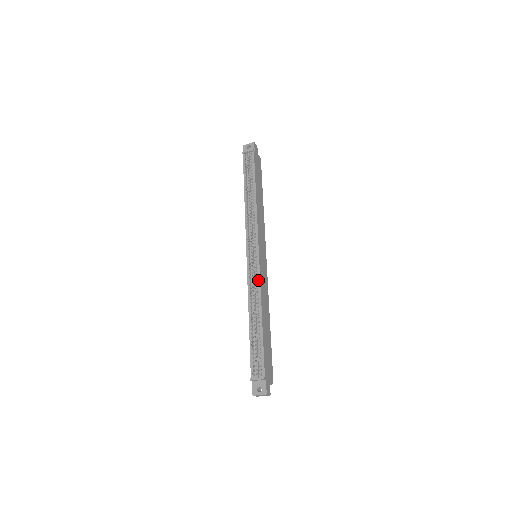
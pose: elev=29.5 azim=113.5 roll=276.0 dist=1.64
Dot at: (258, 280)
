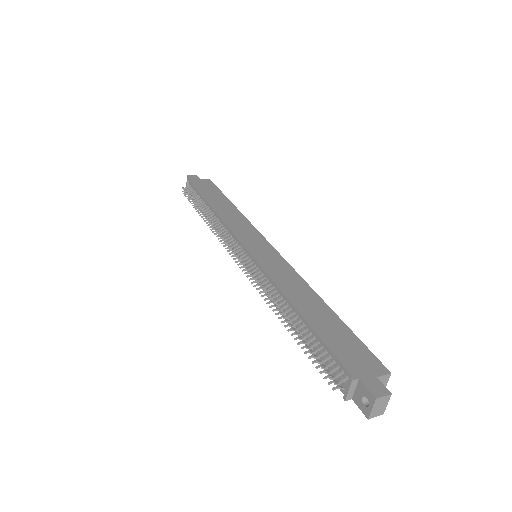
Dot at: (264, 275)
